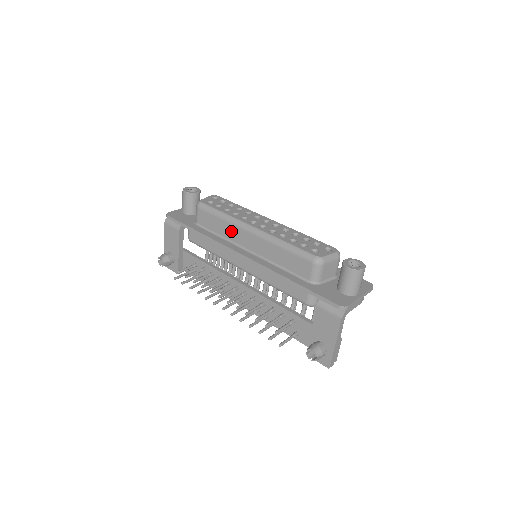
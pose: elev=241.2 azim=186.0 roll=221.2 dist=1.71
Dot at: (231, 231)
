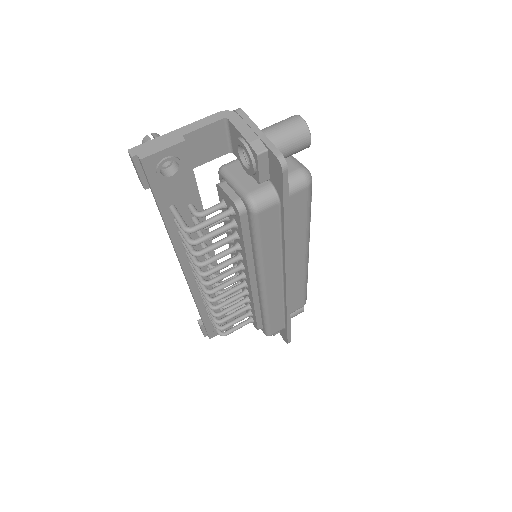
Dot at: occluded
